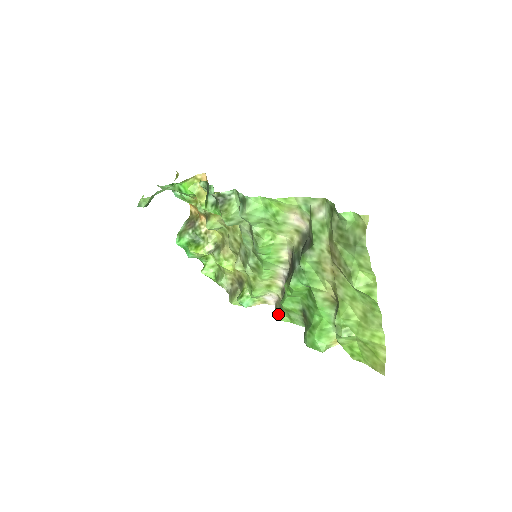
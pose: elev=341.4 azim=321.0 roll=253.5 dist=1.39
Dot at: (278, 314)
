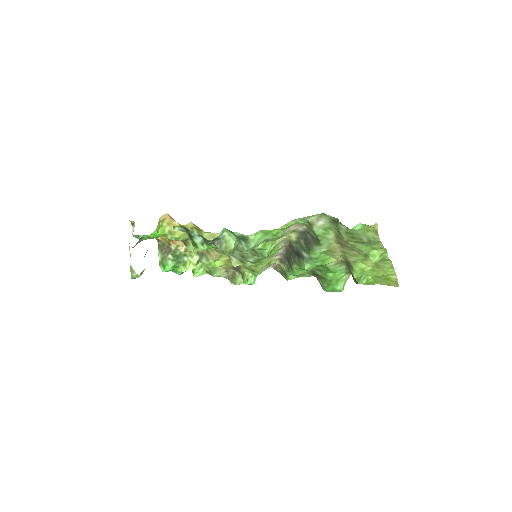
Dot at: (283, 275)
